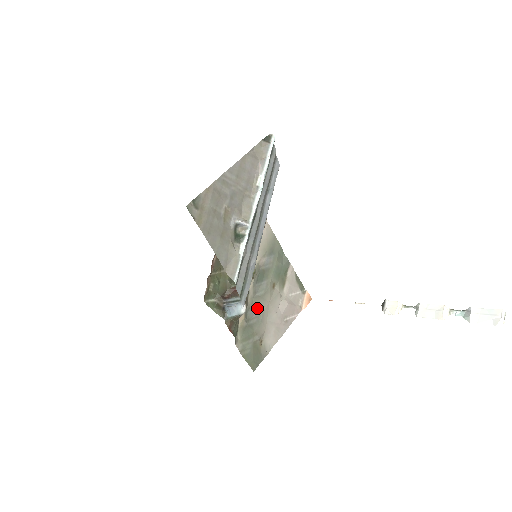
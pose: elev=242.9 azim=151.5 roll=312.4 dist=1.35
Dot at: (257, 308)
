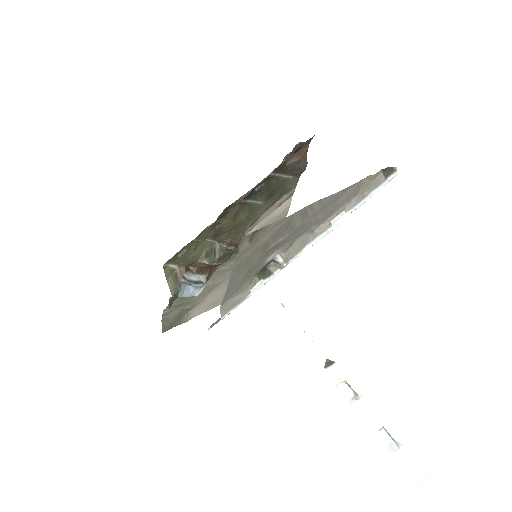
Dot at: (211, 281)
